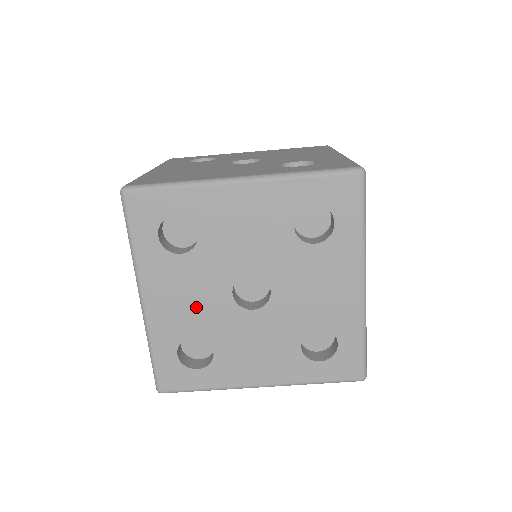
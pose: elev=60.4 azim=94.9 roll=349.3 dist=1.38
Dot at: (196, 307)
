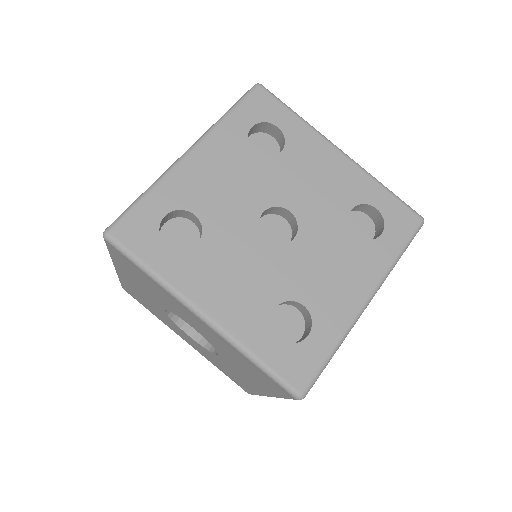
Dot at: (251, 278)
